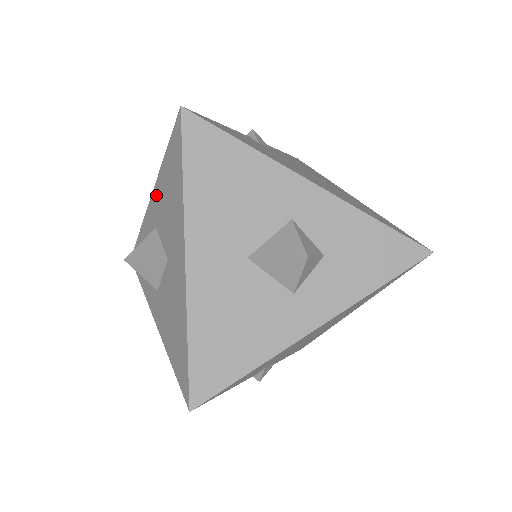
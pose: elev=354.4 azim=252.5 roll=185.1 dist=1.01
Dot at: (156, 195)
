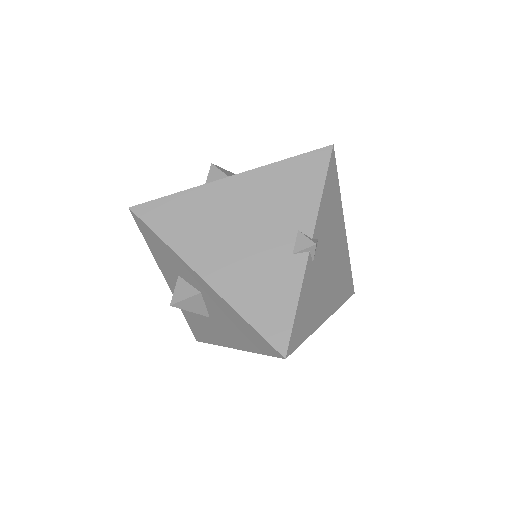
Dot at: (215, 296)
